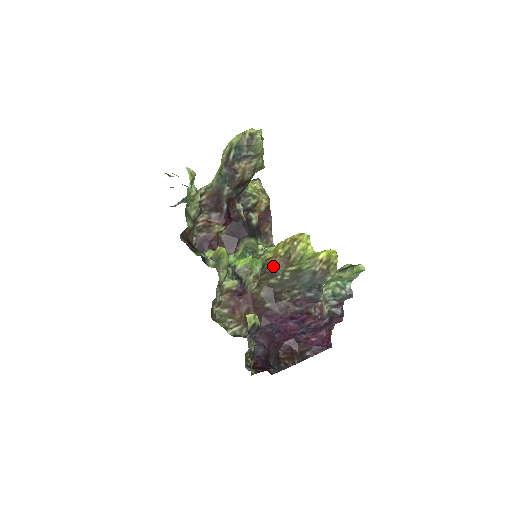
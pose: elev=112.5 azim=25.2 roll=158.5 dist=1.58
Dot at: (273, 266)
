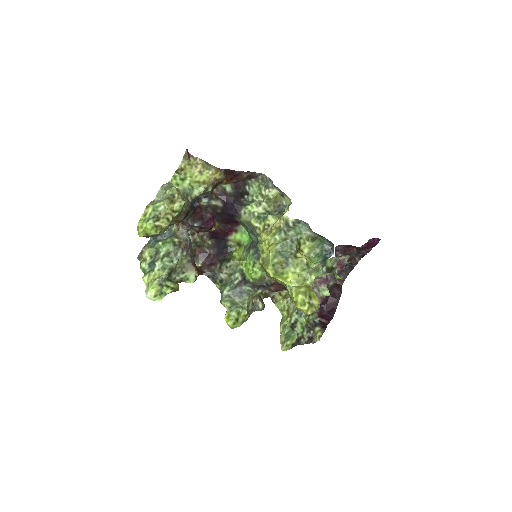
Dot at: occluded
